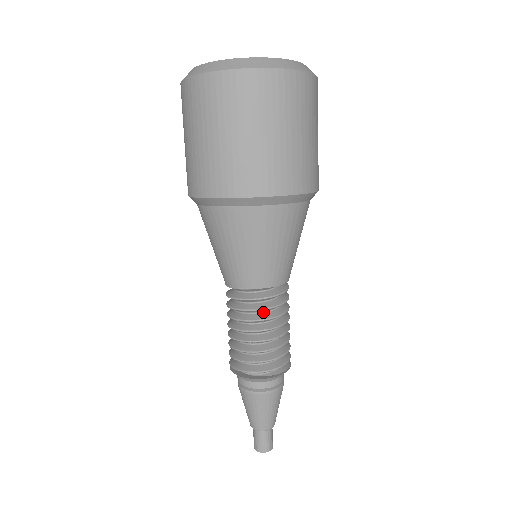
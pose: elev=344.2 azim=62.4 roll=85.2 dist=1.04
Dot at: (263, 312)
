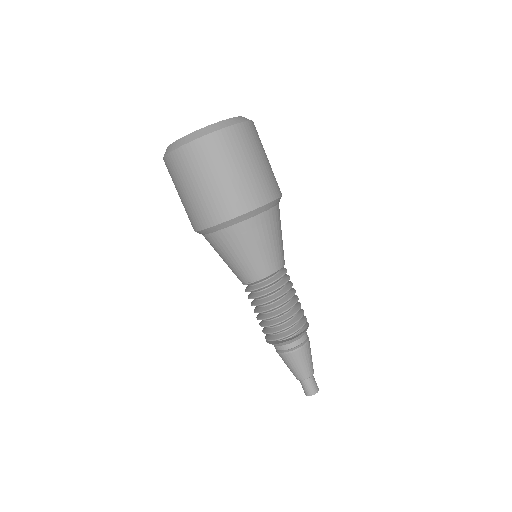
Dot at: (280, 290)
